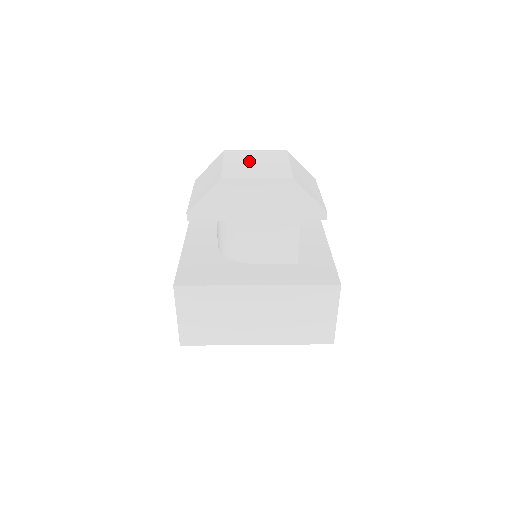
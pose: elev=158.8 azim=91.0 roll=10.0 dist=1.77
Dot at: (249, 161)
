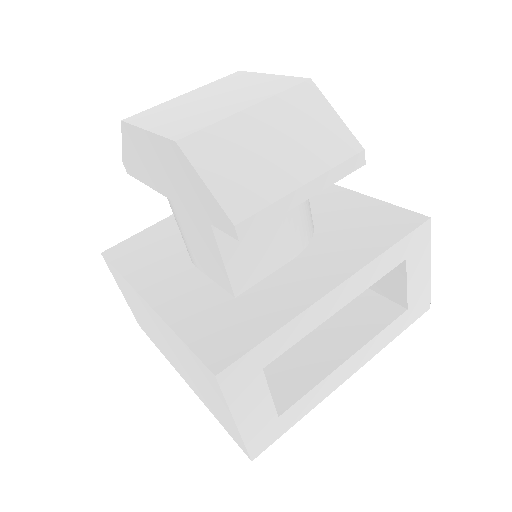
Dot at: (215, 94)
